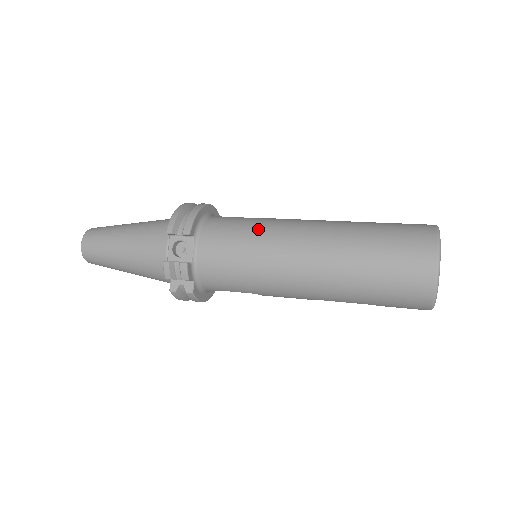
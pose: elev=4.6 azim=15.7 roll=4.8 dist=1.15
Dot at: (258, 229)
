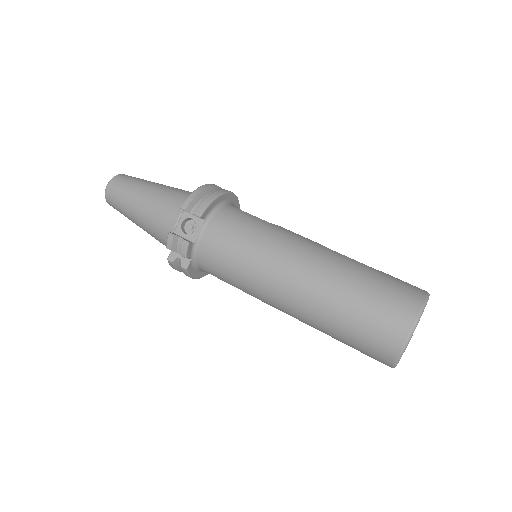
Dot at: (264, 235)
